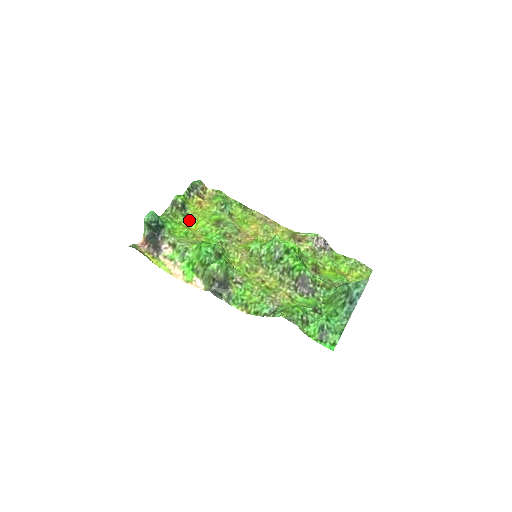
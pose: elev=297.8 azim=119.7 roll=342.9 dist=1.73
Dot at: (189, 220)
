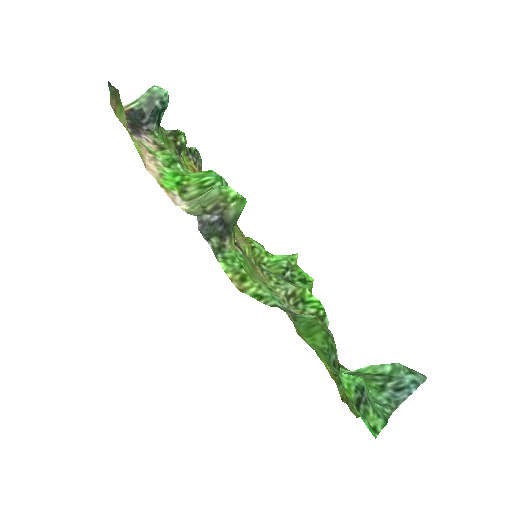
Dot at: occluded
